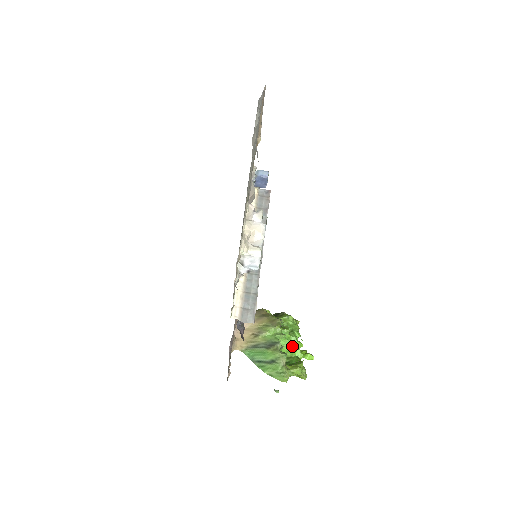
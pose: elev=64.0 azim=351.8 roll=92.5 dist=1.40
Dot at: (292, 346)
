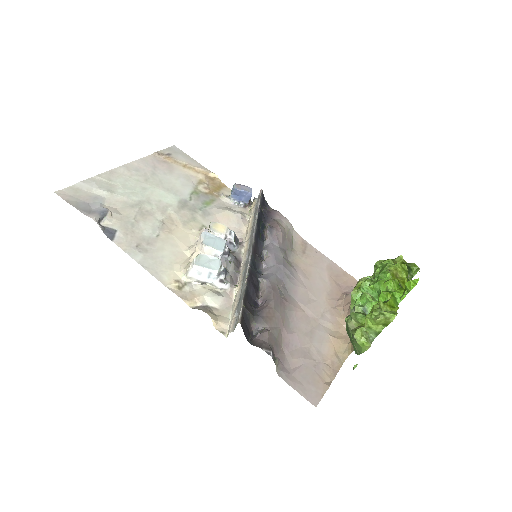
Dot at: occluded
